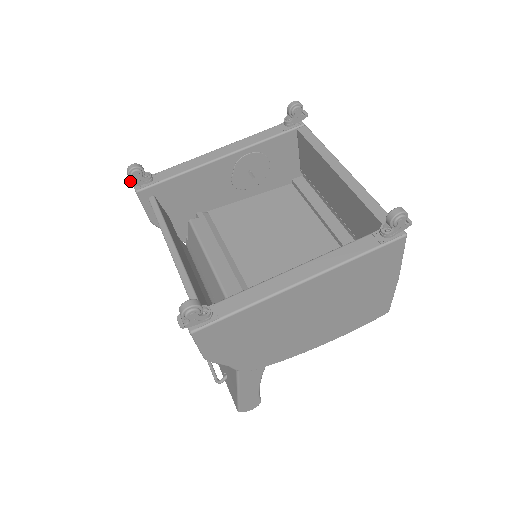
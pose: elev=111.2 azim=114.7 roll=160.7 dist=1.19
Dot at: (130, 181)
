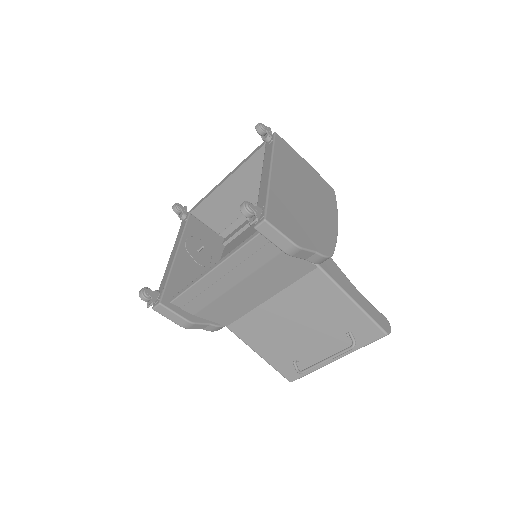
Dot at: (149, 305)
